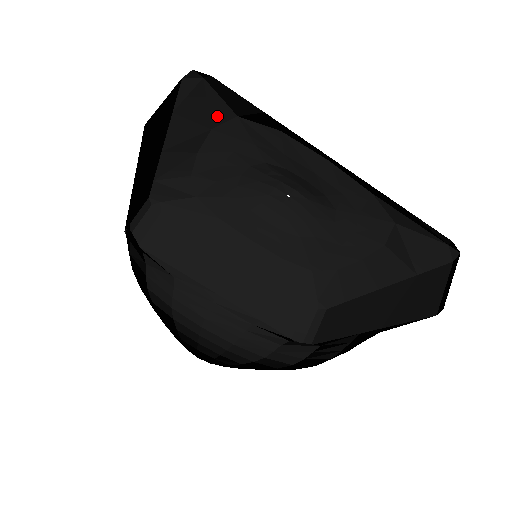
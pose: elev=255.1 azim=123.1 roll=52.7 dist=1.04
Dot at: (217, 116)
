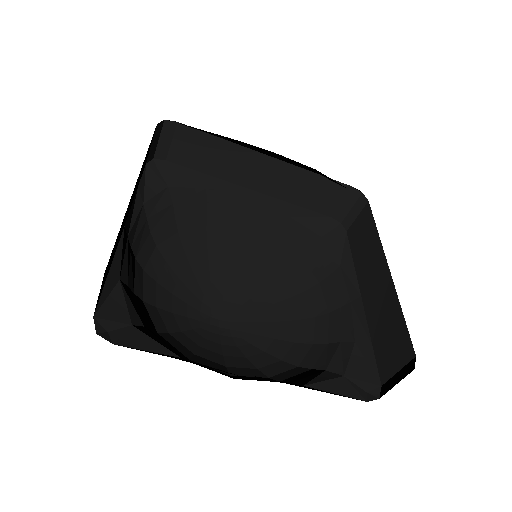
Dot at: occluded
